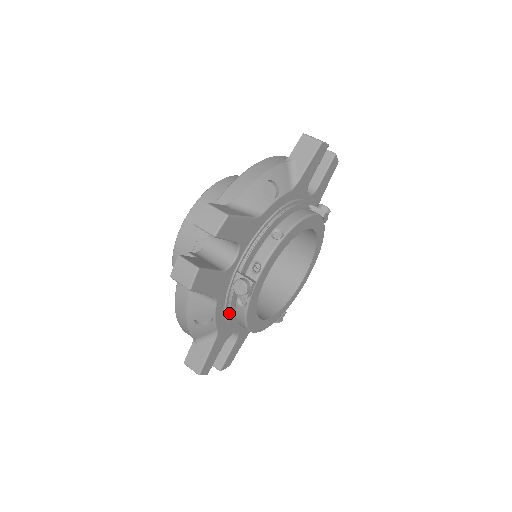
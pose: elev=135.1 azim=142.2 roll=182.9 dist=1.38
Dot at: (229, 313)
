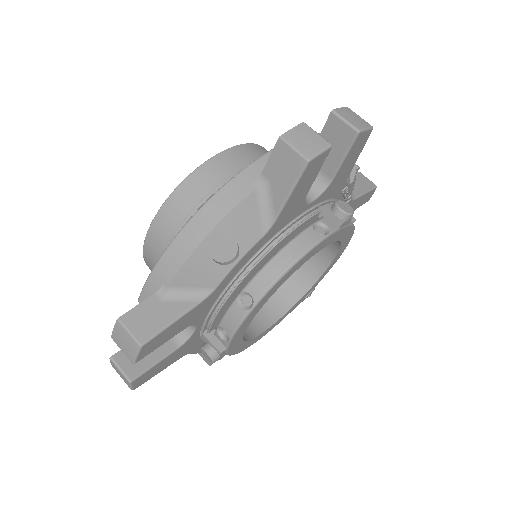
Dot at: occluded
